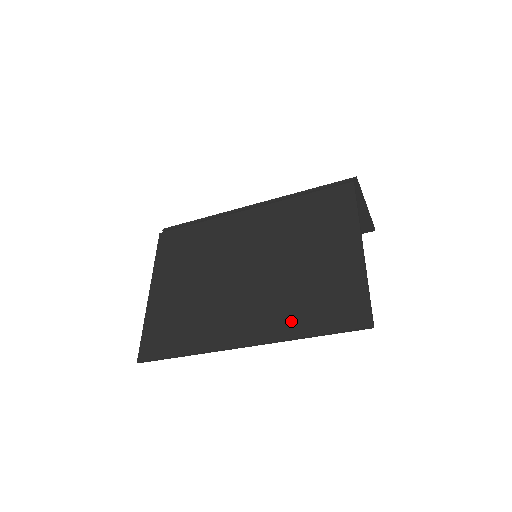
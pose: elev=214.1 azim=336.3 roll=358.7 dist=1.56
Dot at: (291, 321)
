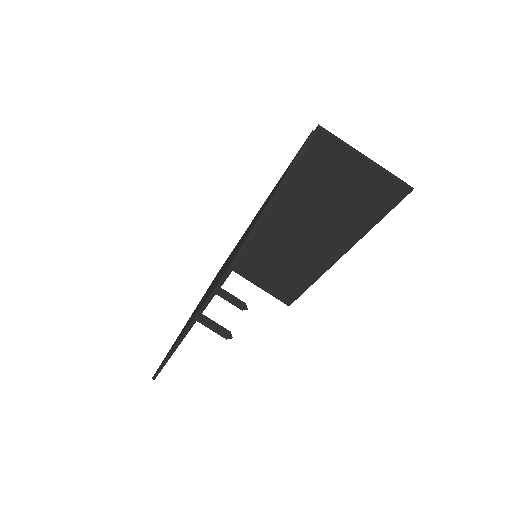
Dot at: occluded
